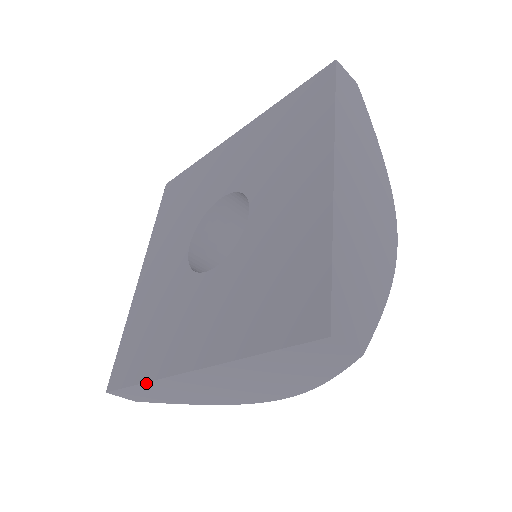
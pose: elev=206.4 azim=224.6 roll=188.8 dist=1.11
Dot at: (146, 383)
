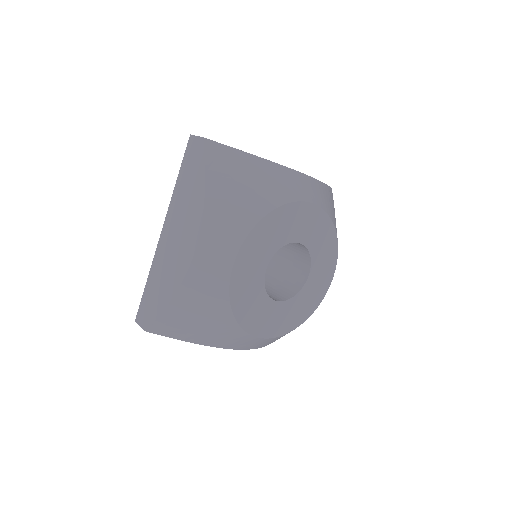
Dot at: (149, 275)
